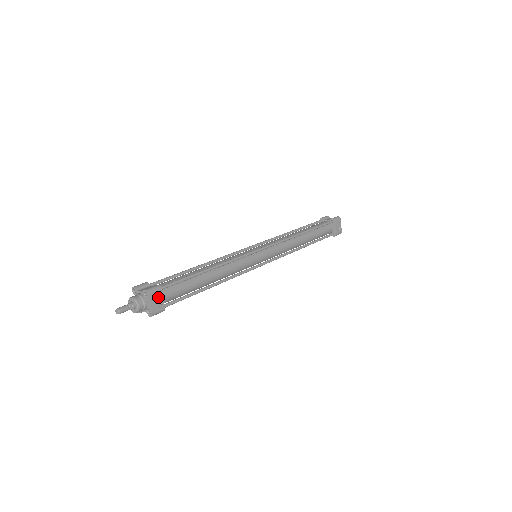
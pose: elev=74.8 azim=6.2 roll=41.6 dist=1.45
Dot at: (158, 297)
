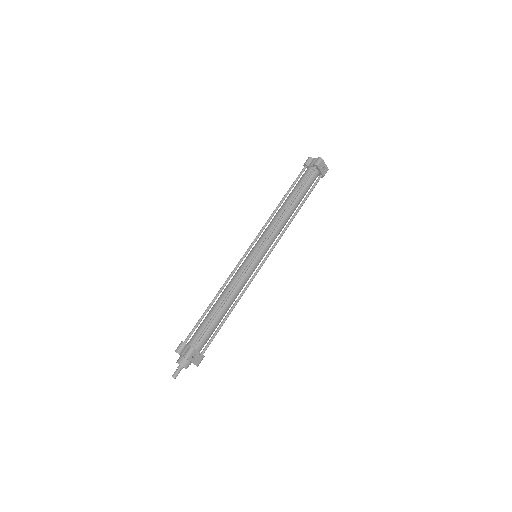
Dot at: (195, 354)
